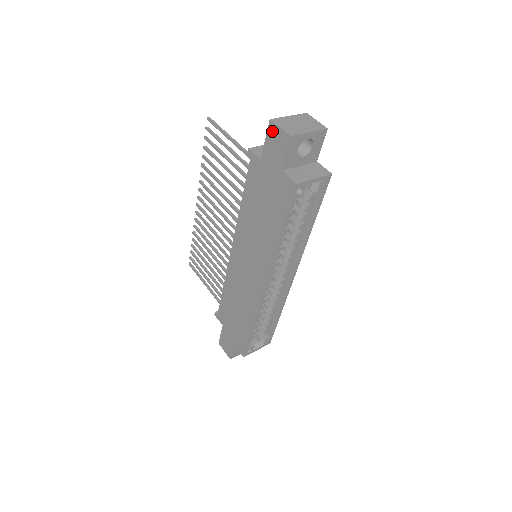
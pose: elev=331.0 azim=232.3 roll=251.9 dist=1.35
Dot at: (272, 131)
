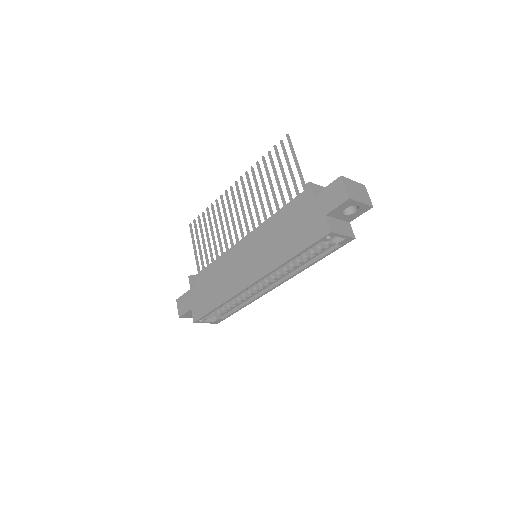
Dot at: (337, 184)
